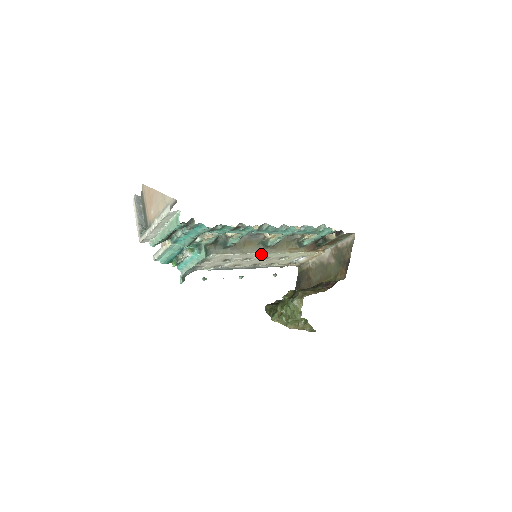
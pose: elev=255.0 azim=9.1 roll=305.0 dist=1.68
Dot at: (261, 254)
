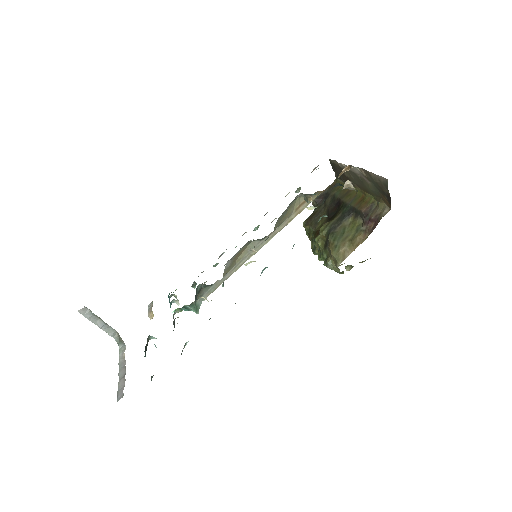
Dot at: (261, 245)
